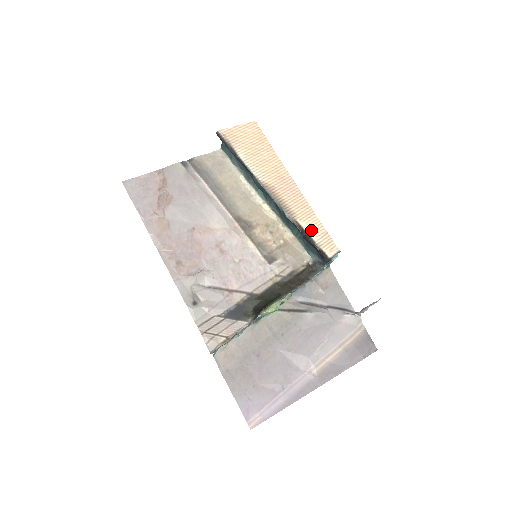
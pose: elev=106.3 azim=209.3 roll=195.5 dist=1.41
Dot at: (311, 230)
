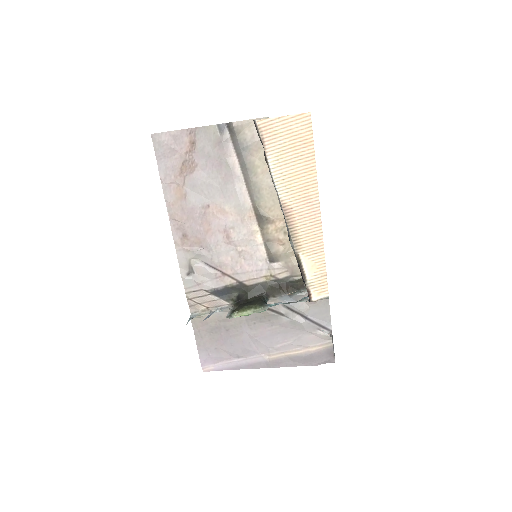
Dot at: (309, 268)
